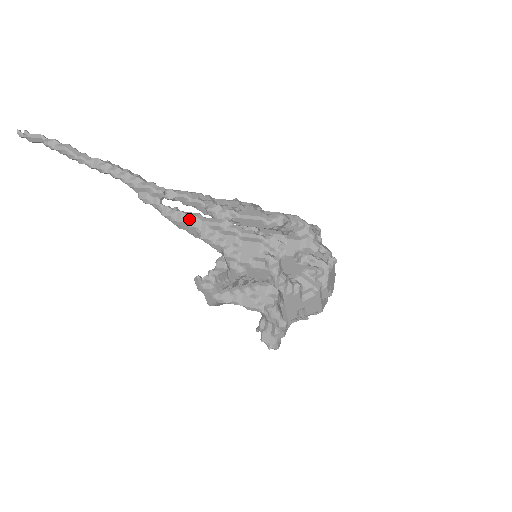
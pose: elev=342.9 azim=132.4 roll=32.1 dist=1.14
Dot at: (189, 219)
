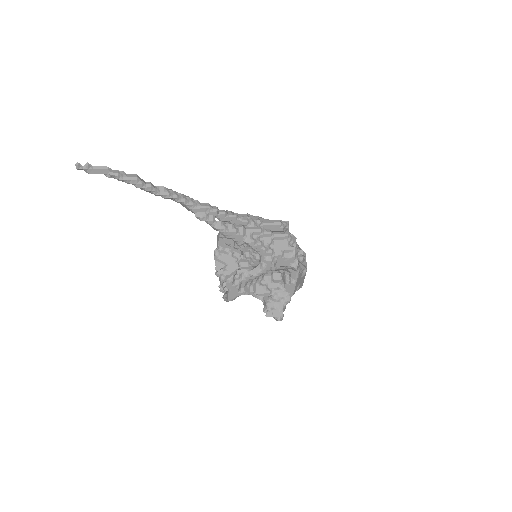
Dot at: (238, 229)
